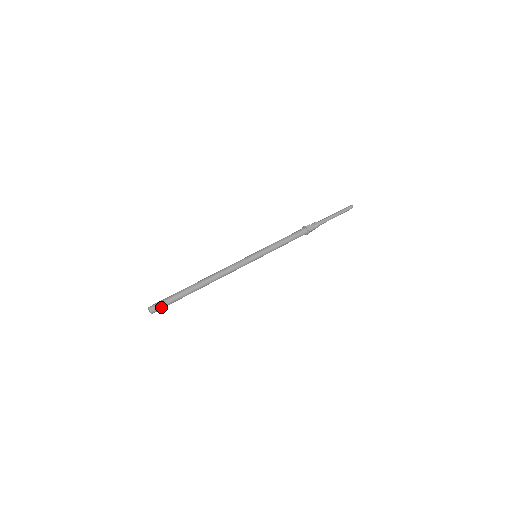
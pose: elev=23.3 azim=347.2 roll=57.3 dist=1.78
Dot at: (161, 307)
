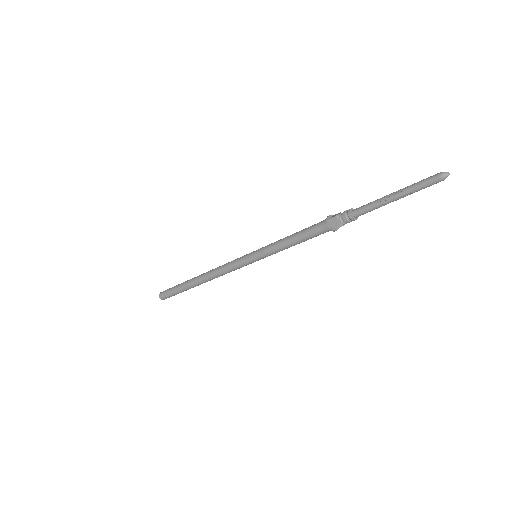
Dot at: (168, 297)
